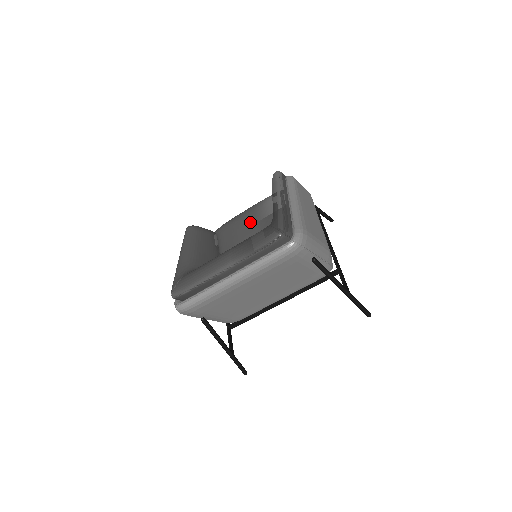
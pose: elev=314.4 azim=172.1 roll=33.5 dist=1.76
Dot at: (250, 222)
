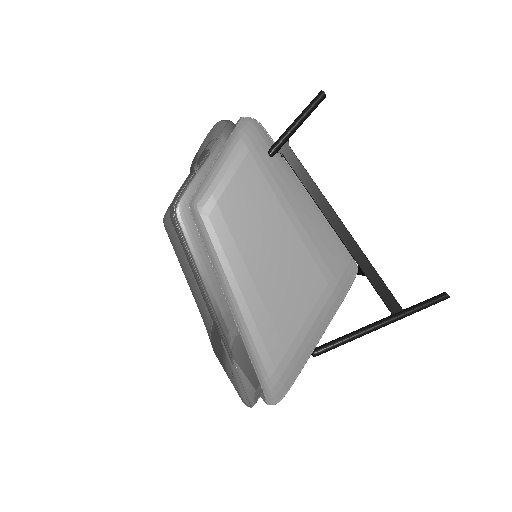
Dot at: occluded
